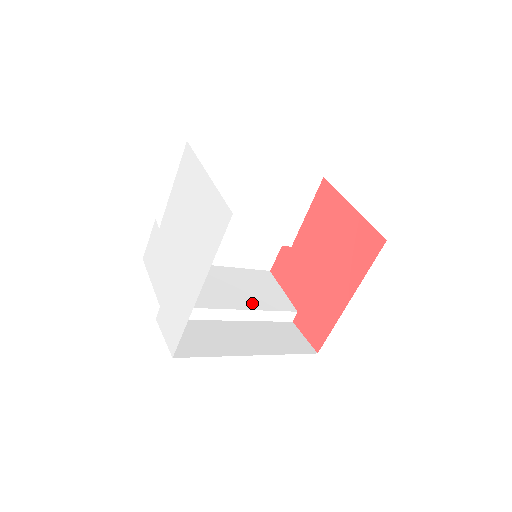
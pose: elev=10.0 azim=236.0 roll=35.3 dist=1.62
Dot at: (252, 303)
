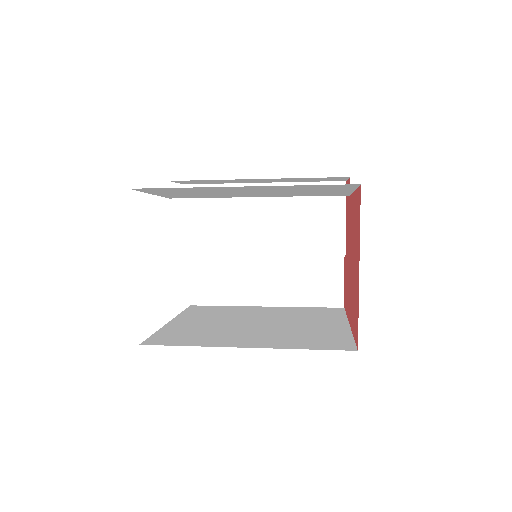
Dot at: (289, 246)
